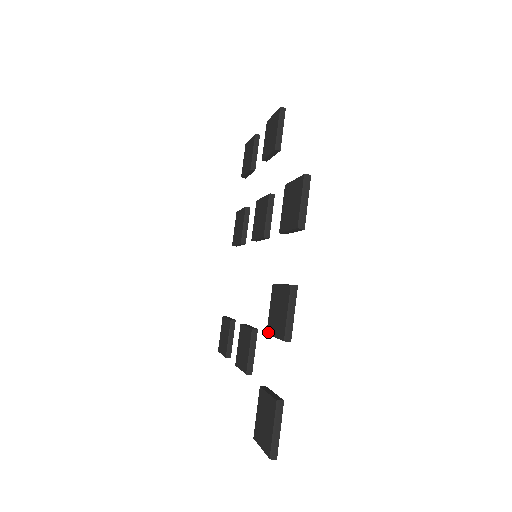
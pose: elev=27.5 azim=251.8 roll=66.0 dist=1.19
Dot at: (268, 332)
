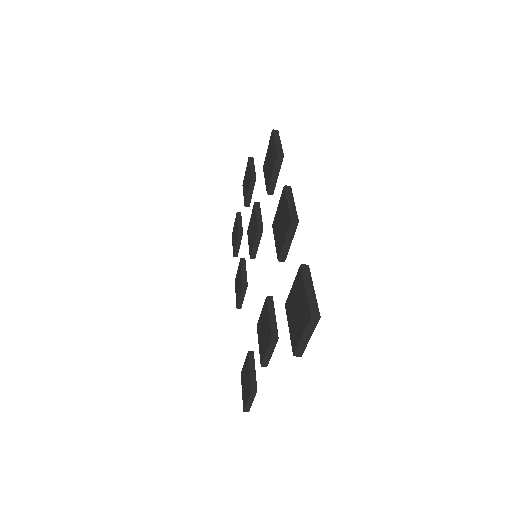
Dot at: (278, 255)
